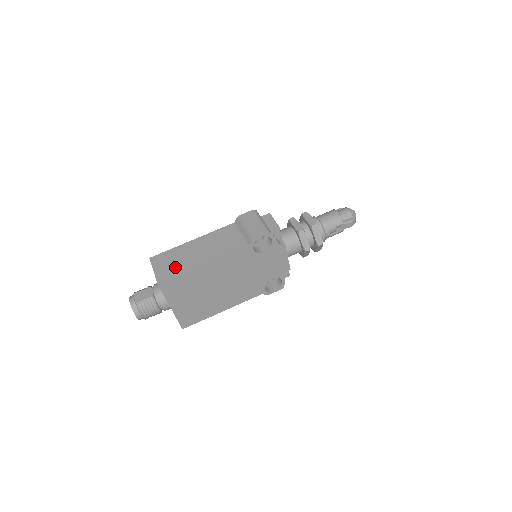
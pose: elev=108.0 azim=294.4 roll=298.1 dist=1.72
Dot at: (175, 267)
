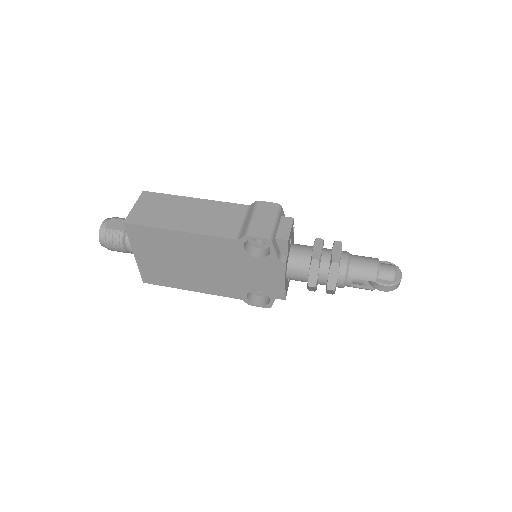
Dot at: (154, 215)
